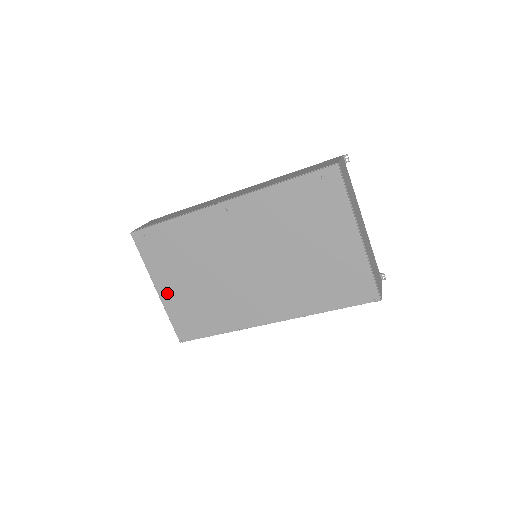
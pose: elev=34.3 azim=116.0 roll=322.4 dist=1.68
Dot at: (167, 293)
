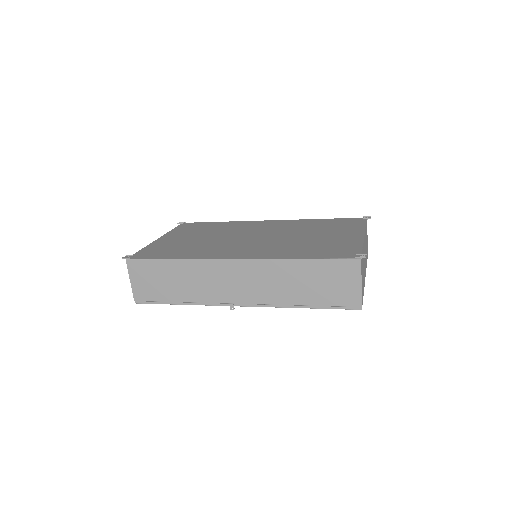
Dot at: occluded
